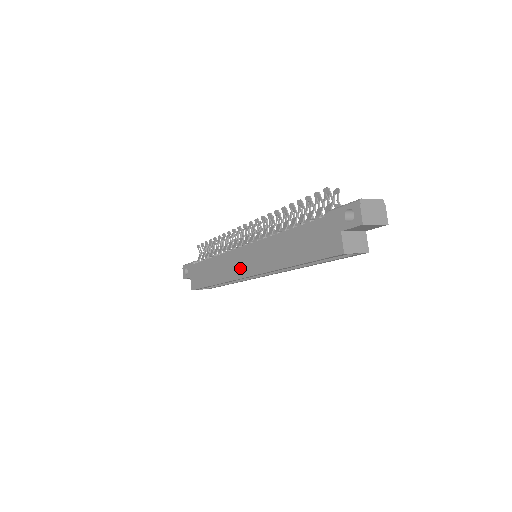
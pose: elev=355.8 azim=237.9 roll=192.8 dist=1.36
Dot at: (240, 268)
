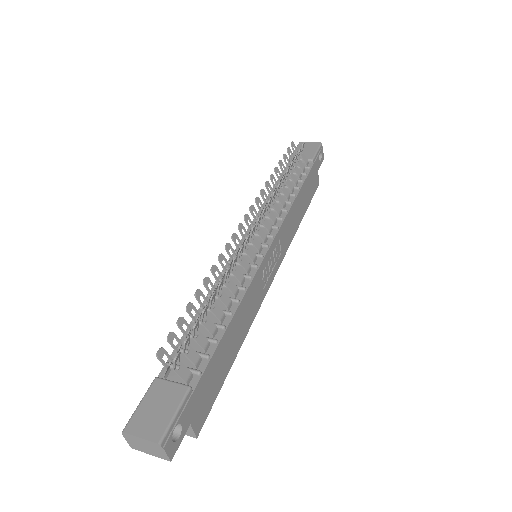
Dot at: occluded
